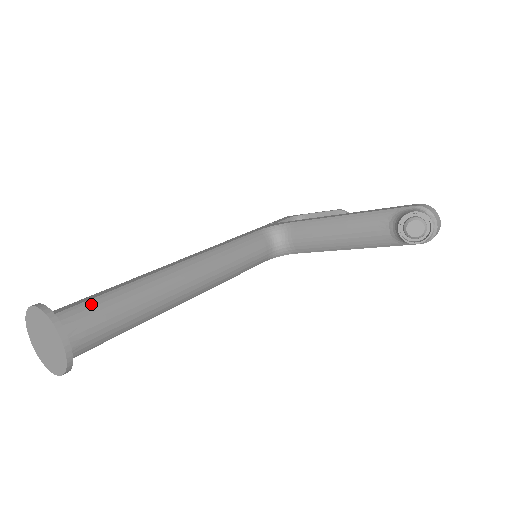
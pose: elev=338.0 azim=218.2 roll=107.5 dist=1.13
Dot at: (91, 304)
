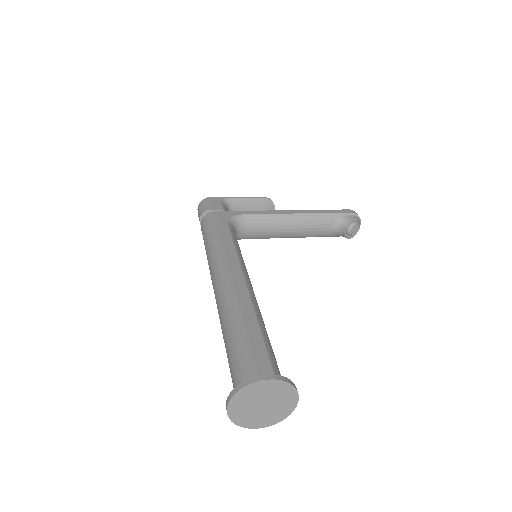
Dot at: (272, 355)
